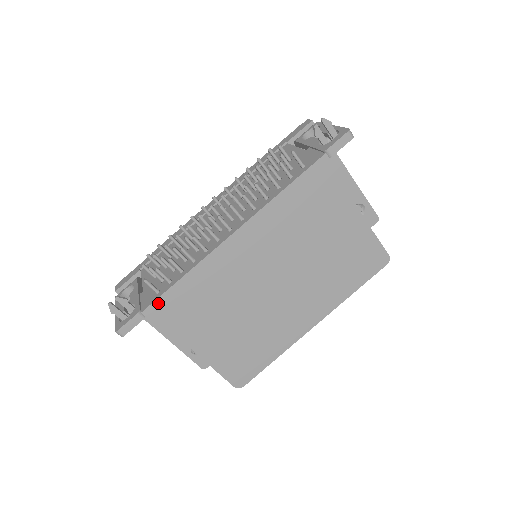
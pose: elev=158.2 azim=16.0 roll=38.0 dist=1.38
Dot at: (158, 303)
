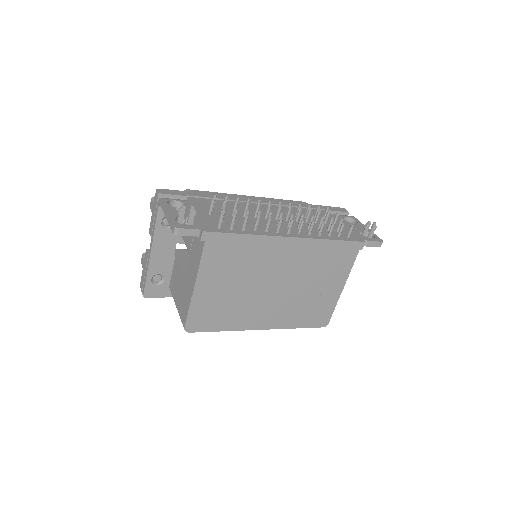
Dot at: (217, 235)
